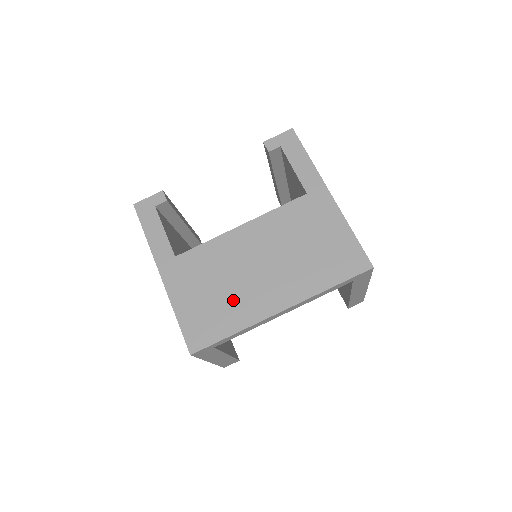
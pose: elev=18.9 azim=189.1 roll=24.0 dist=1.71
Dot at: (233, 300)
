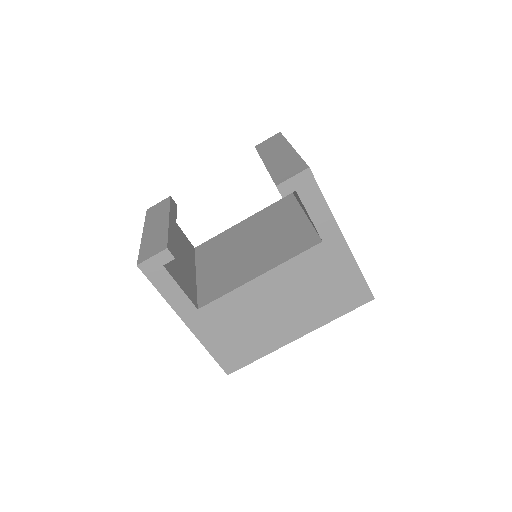
Dot at: (258, 336)
